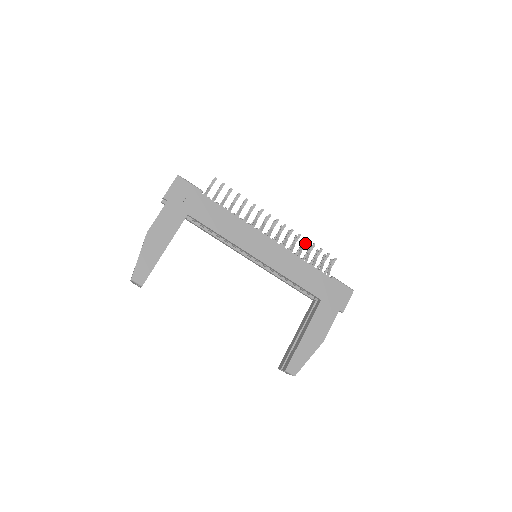
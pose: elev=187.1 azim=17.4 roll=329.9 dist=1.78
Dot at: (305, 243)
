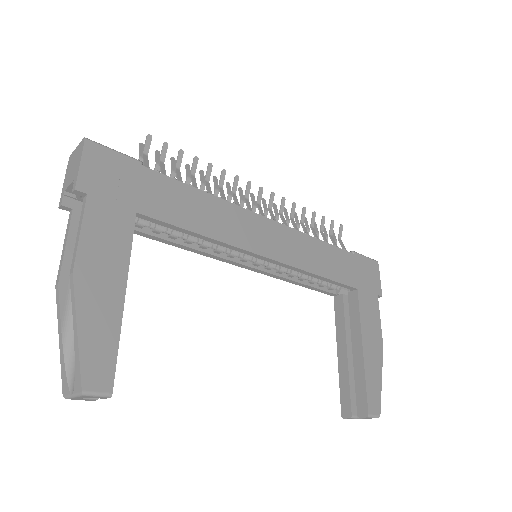
Dot at: (304, 214)
